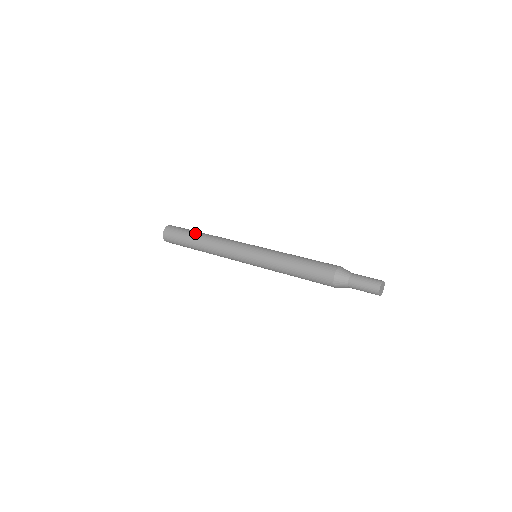
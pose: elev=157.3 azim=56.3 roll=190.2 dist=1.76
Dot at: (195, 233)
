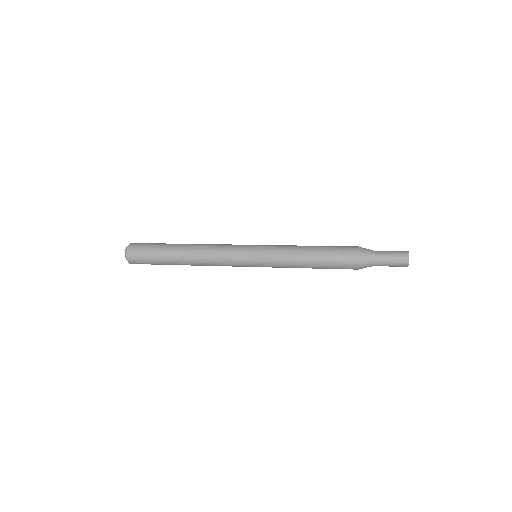
Dot at: occluded
